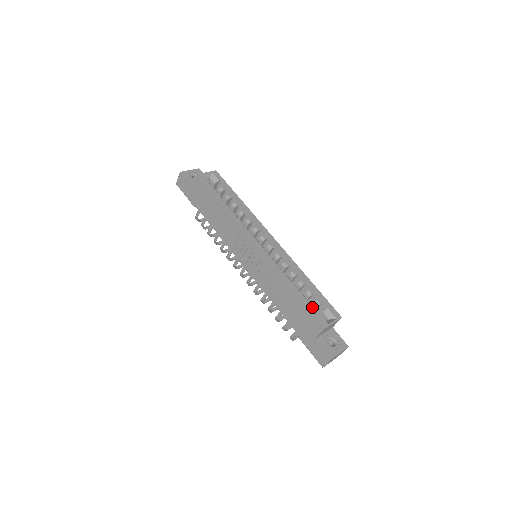
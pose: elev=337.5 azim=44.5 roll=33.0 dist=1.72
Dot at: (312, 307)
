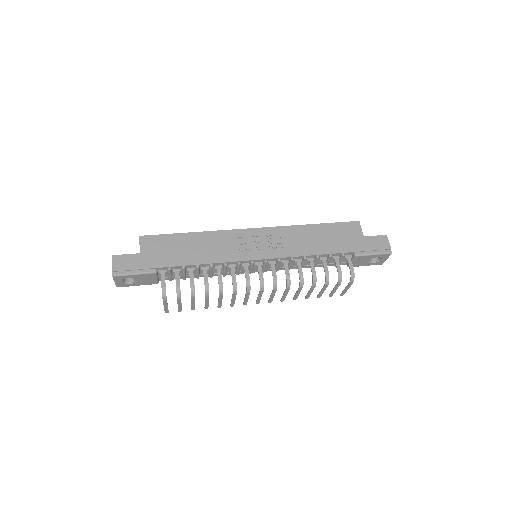
Dot at: occluded
